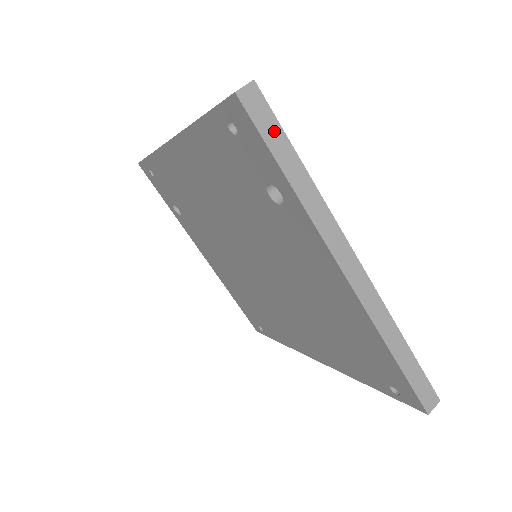
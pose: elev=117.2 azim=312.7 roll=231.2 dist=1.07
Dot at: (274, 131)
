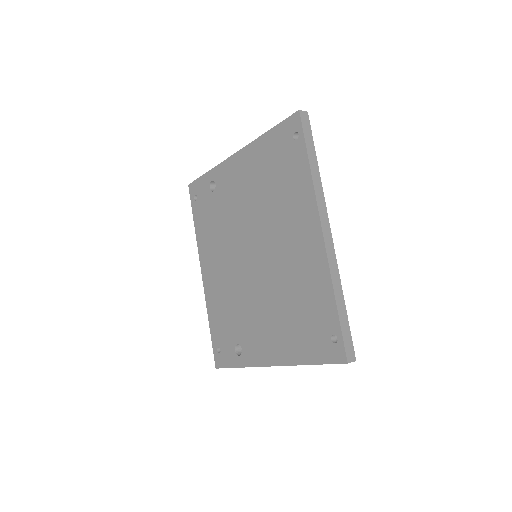
Dot at: occluded
